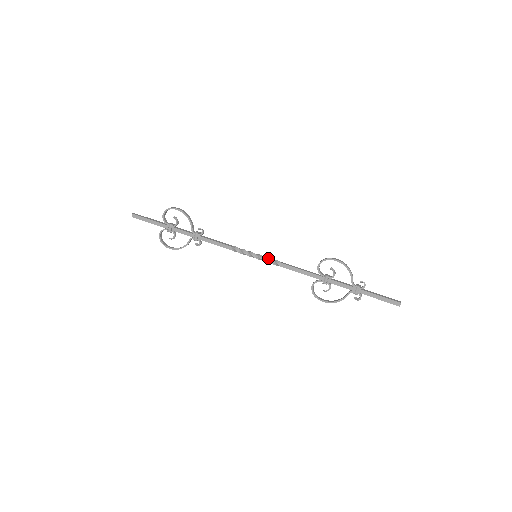
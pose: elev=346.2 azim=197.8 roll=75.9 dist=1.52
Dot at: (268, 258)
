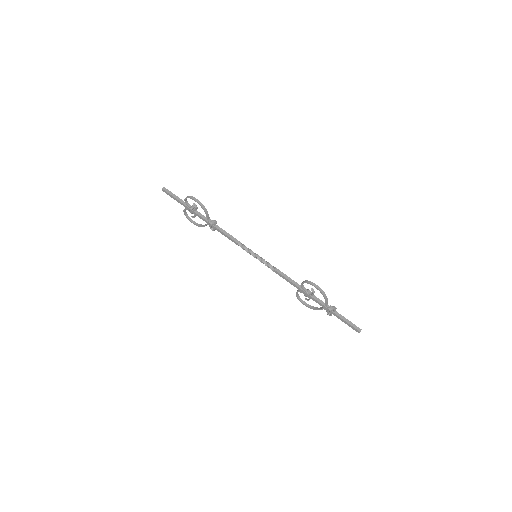
Dot at: (265, 262)
